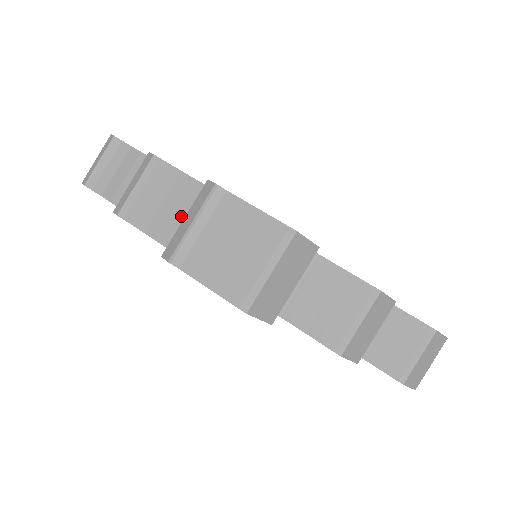
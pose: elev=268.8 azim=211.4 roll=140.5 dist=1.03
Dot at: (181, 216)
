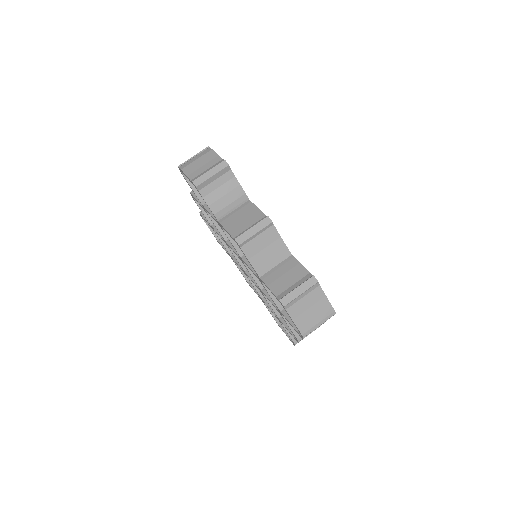
Dot at: (271, 261)
